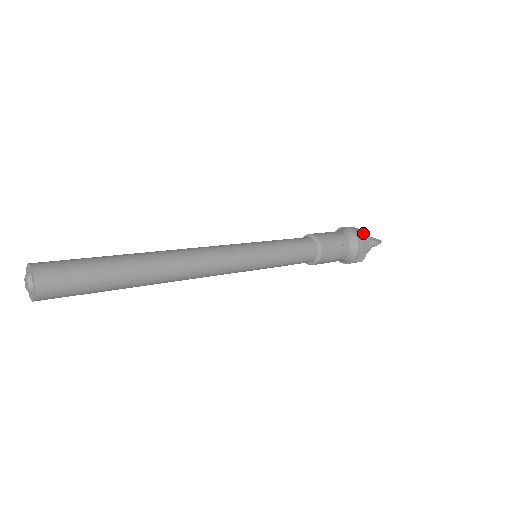
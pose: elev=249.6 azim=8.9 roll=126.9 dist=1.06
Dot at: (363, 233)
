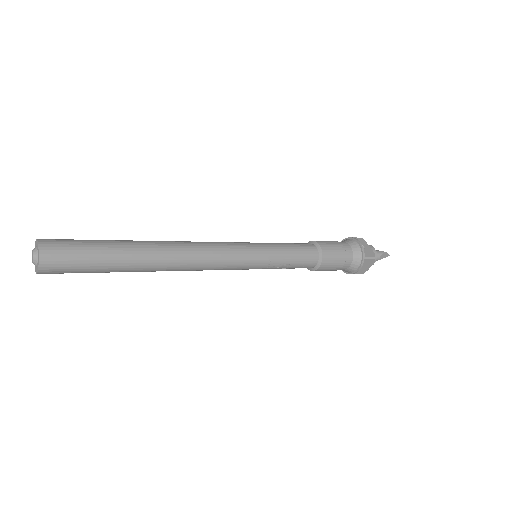
Dot at: occluded
